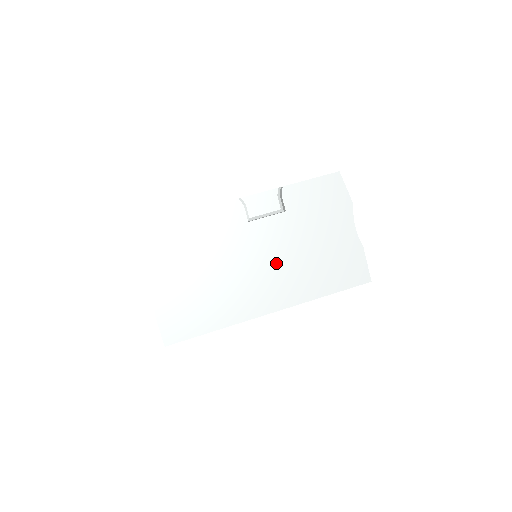
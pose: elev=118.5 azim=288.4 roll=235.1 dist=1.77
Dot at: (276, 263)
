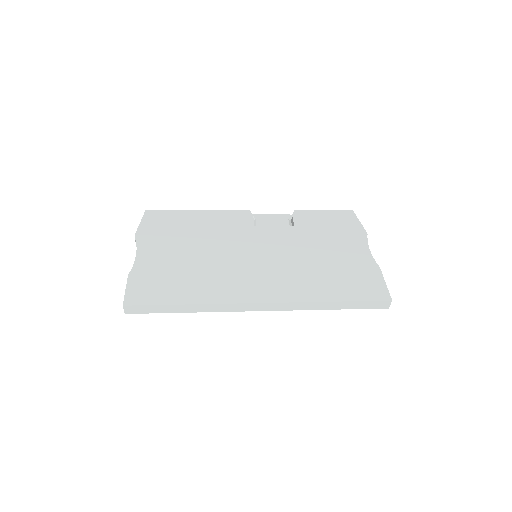
Dot at: (276, 261)
